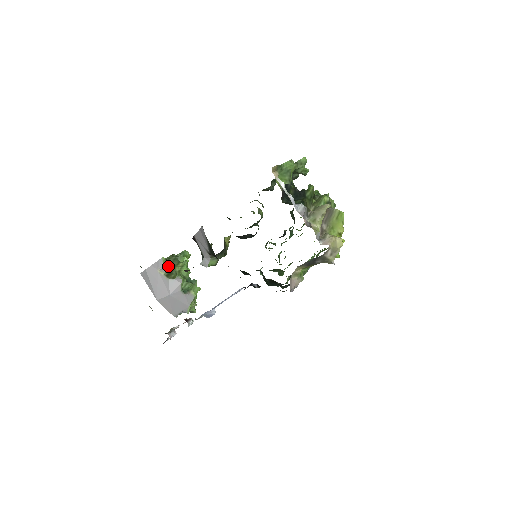
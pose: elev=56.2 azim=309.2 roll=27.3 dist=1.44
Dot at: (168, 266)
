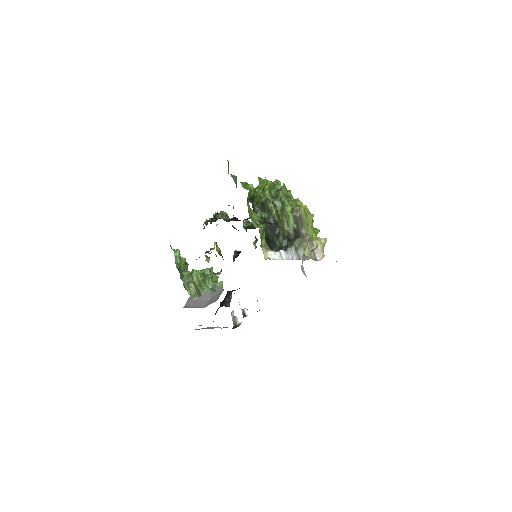
Dot at: (192, 288)
